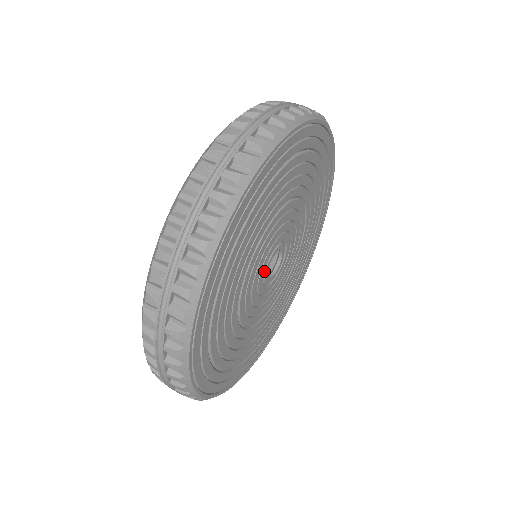
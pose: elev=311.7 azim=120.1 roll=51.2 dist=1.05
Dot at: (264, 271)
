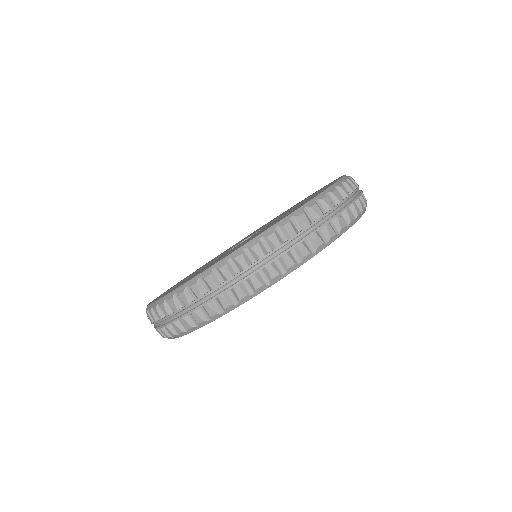
Dot at: occluded
